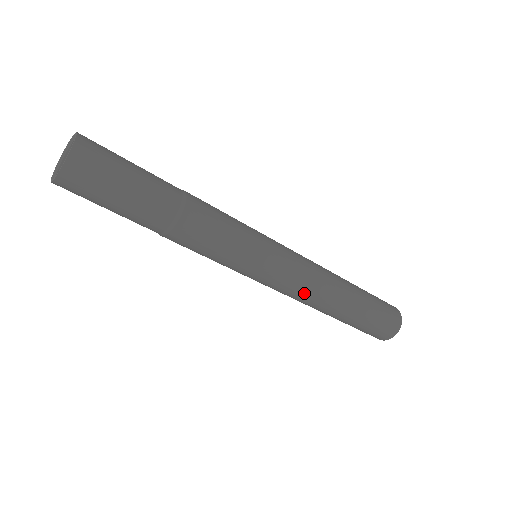
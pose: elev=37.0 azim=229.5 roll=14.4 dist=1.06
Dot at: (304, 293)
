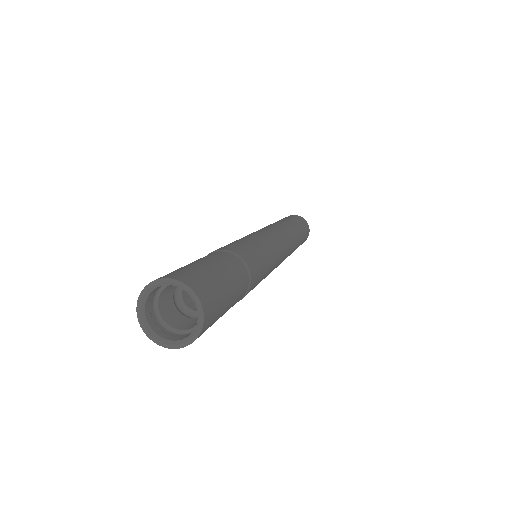
Dot at: occluded
